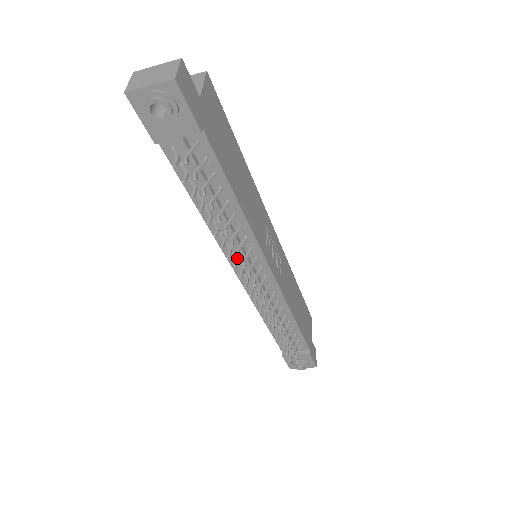
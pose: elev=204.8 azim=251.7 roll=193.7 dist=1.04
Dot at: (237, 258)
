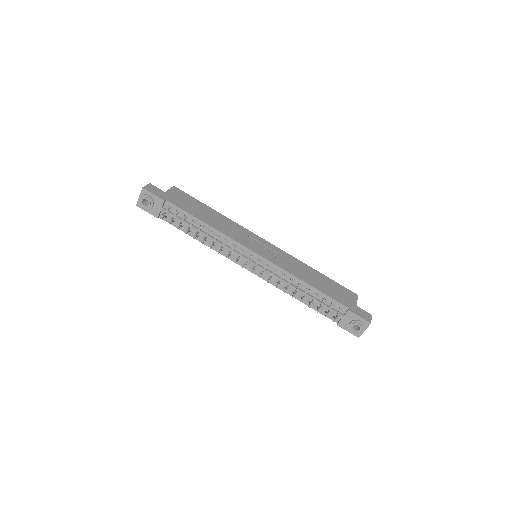
Dot at: (236, 257)
